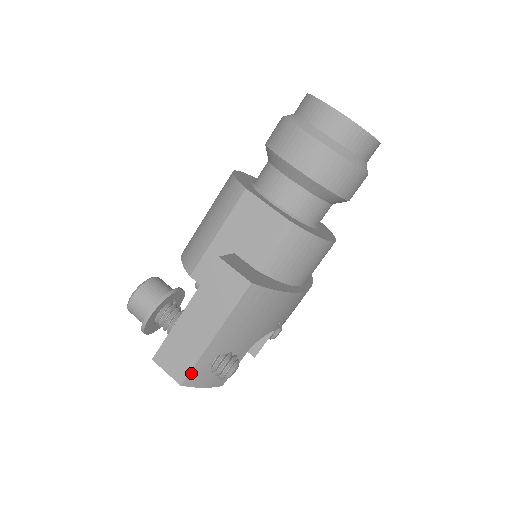
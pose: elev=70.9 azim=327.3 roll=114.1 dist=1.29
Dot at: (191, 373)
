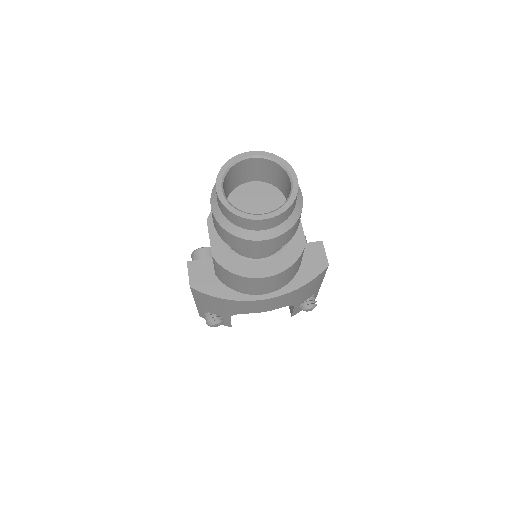
Dot at: (200, 313)
